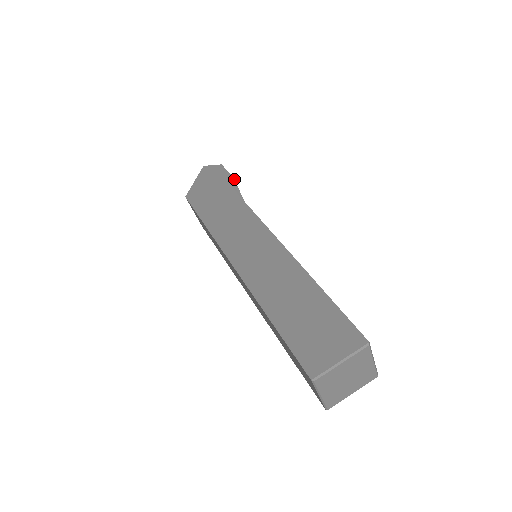
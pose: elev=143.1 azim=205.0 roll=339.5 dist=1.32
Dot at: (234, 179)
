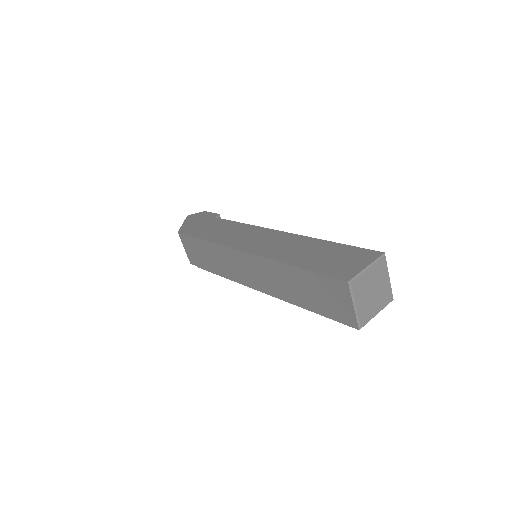
Dot at: occluded
